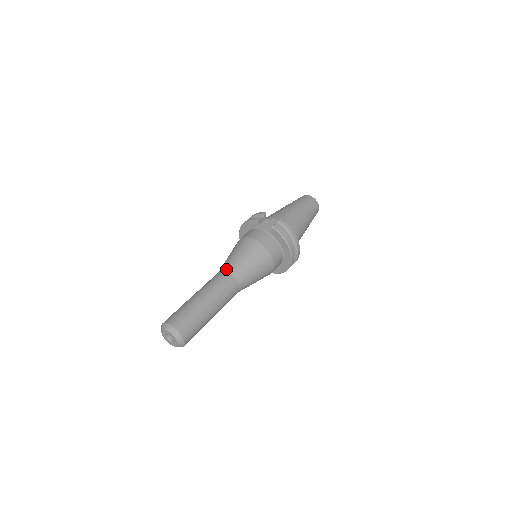
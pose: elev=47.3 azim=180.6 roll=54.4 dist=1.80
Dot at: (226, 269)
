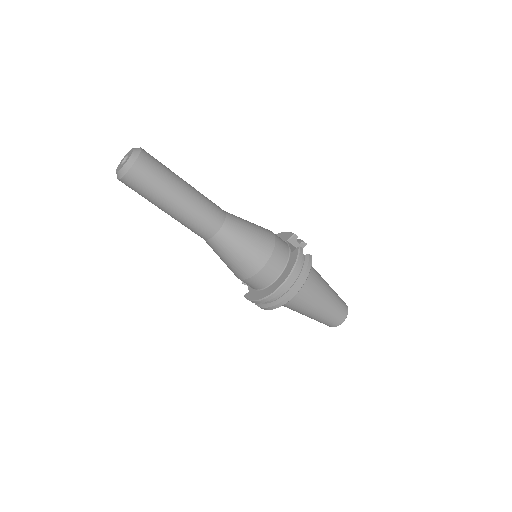
Dot at: occluded
